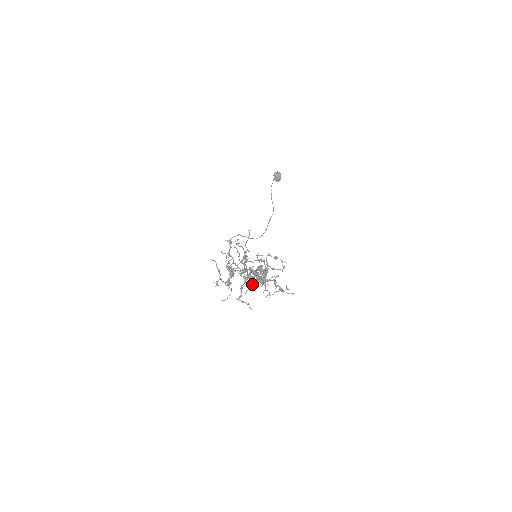
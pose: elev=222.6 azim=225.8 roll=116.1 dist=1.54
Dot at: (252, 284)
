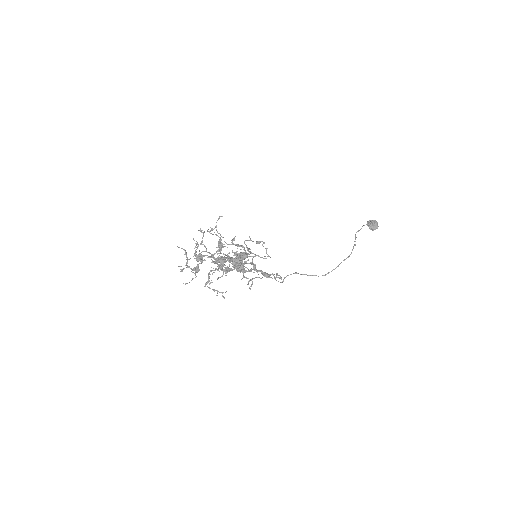
Dot at: (224, 269)
